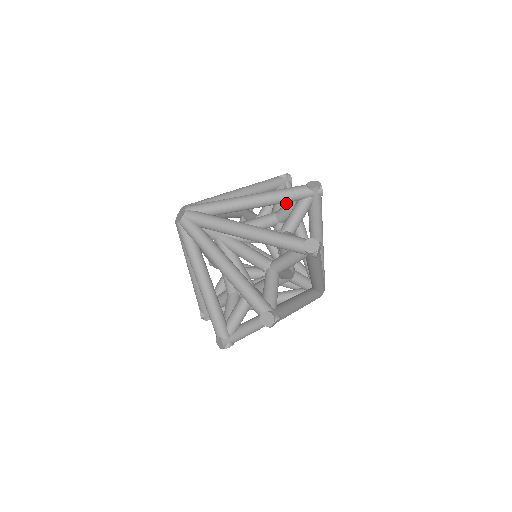
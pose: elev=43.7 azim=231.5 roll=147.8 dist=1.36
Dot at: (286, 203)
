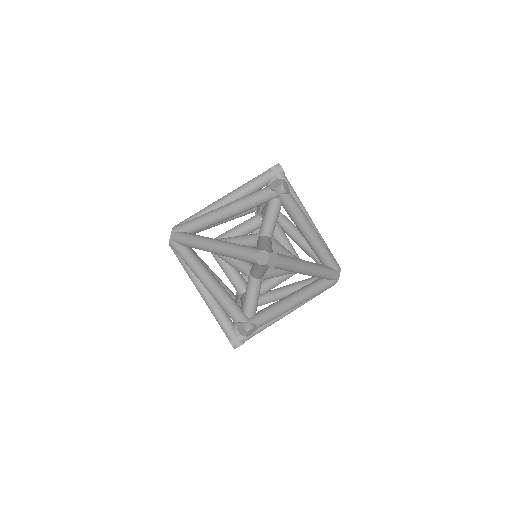
Dot at: occluded
